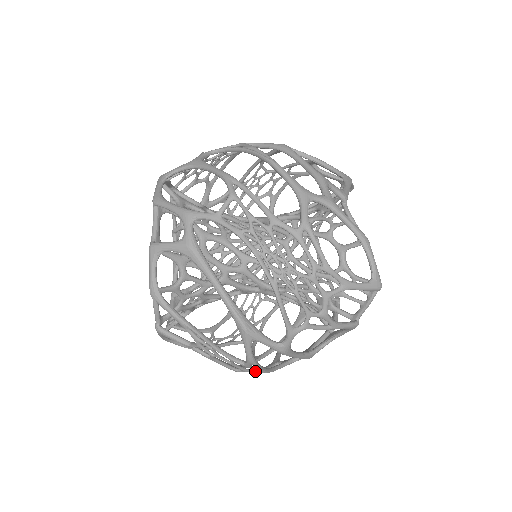
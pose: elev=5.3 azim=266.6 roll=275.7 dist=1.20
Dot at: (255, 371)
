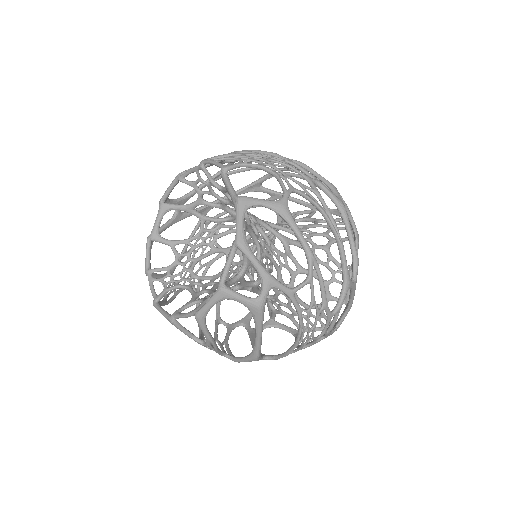
Dot at: occluded
